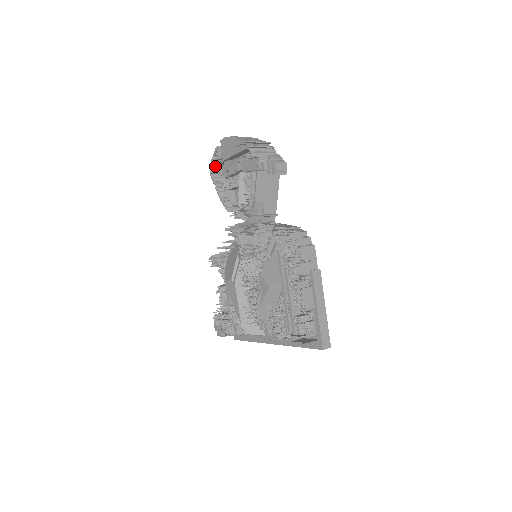
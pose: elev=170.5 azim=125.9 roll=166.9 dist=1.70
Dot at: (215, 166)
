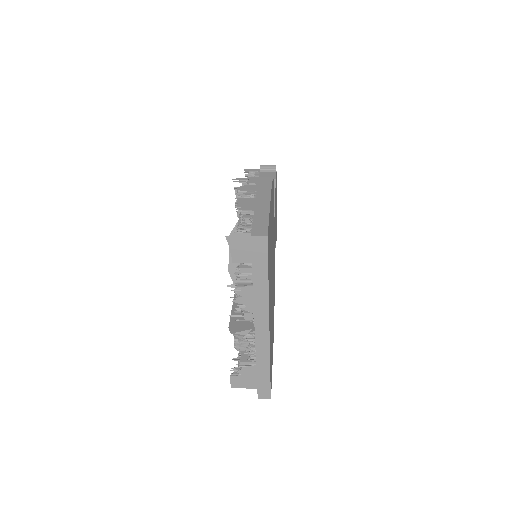
Dot at: occluded
